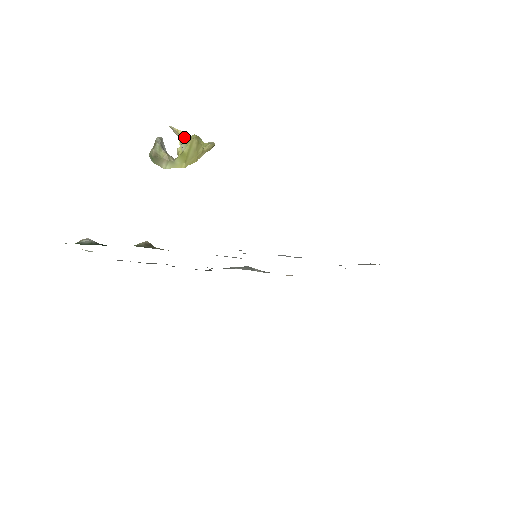
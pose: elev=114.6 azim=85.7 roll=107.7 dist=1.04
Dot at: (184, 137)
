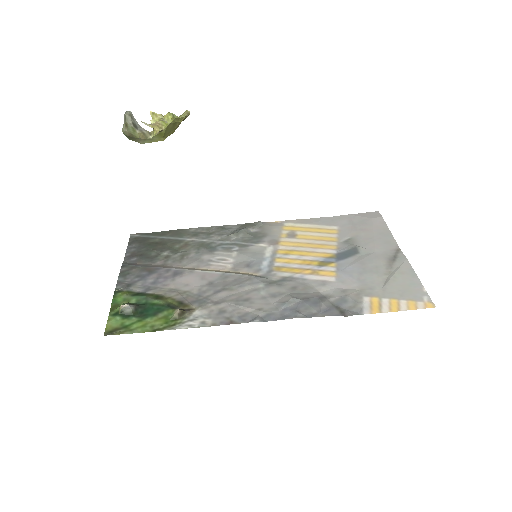
Dot at: (161, 130)
